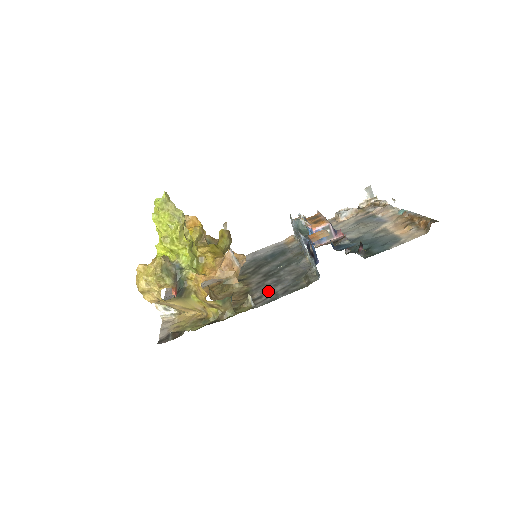
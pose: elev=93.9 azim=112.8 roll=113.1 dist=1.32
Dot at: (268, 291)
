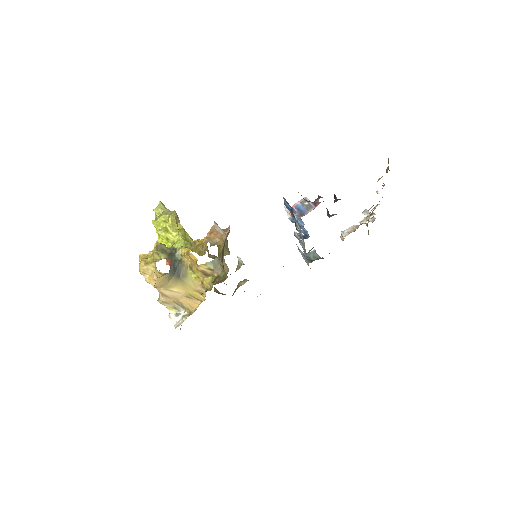
Dot at: occluded
